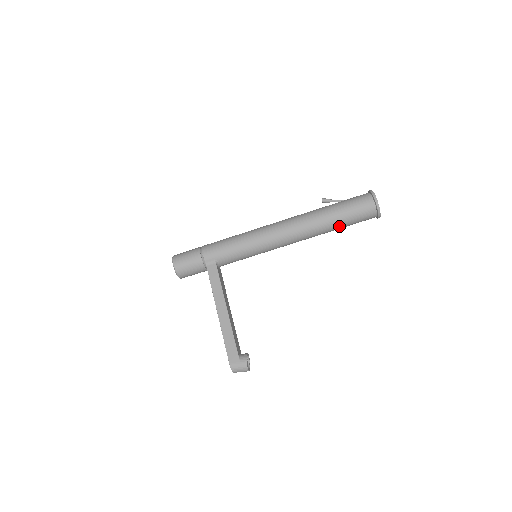
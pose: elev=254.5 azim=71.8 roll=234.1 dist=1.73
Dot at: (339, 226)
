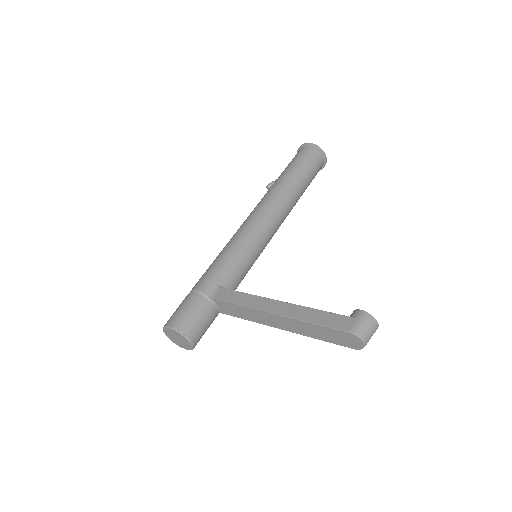
Dot at: (303, 182)
